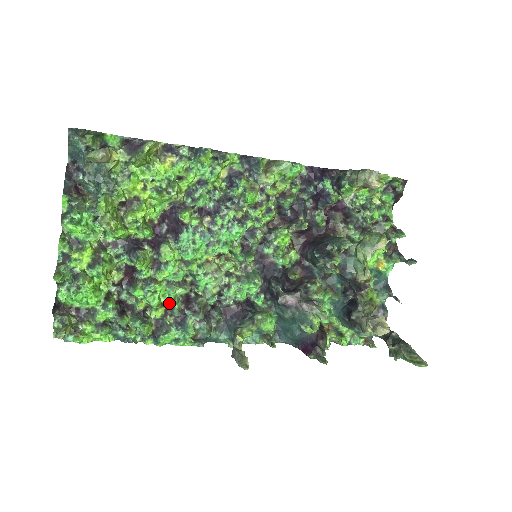
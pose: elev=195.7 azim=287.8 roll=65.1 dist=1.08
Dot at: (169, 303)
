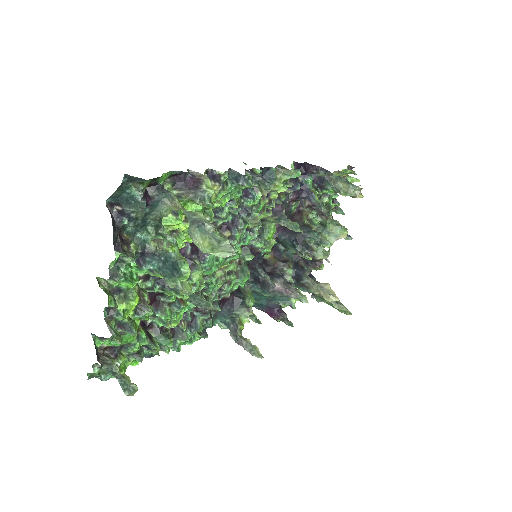
Dot at: (184, 311)
